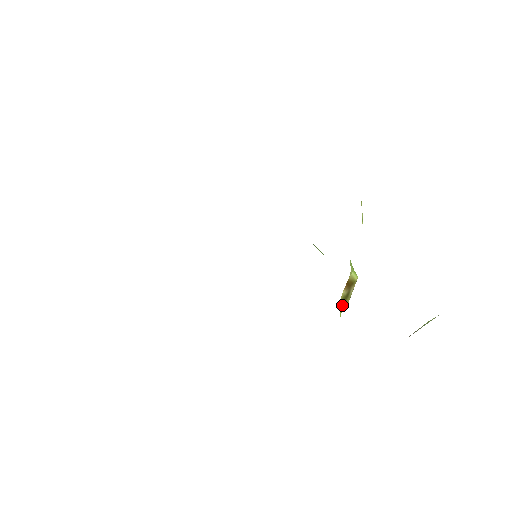
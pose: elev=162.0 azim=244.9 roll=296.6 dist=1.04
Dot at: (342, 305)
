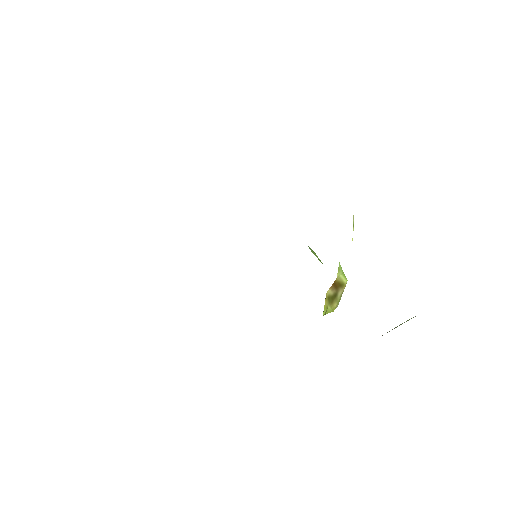
Dot at: (327, 304)
